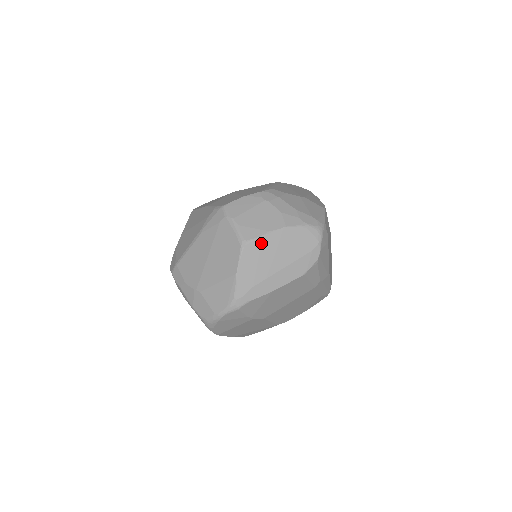
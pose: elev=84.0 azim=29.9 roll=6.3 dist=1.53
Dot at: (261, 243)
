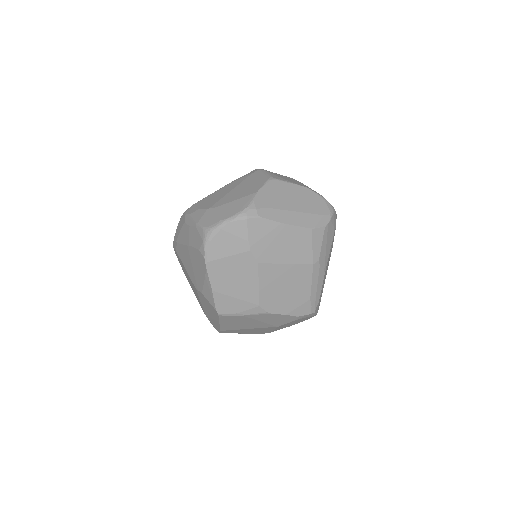
Dot at: (285, 185)
